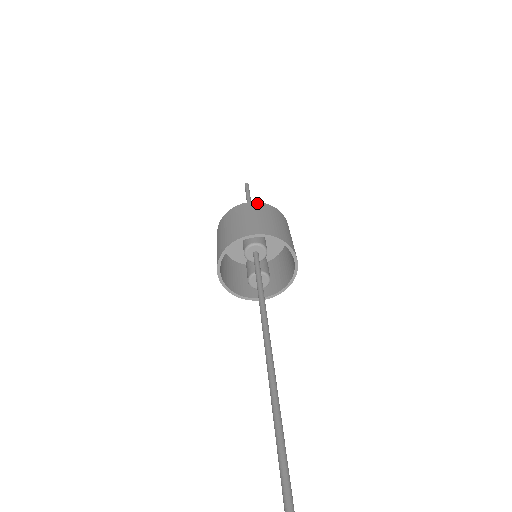
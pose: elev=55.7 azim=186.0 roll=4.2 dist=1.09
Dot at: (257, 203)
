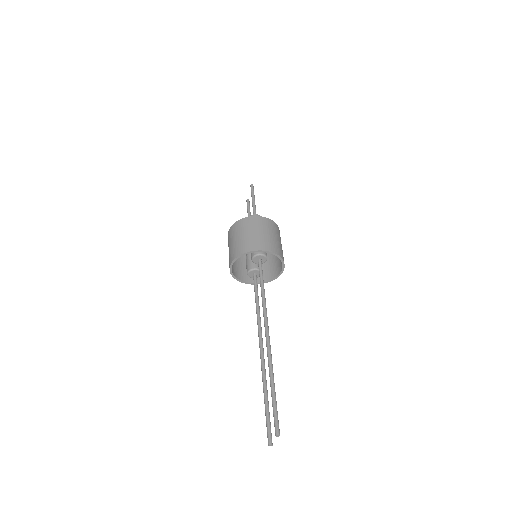
Dot at: (265, 219)
